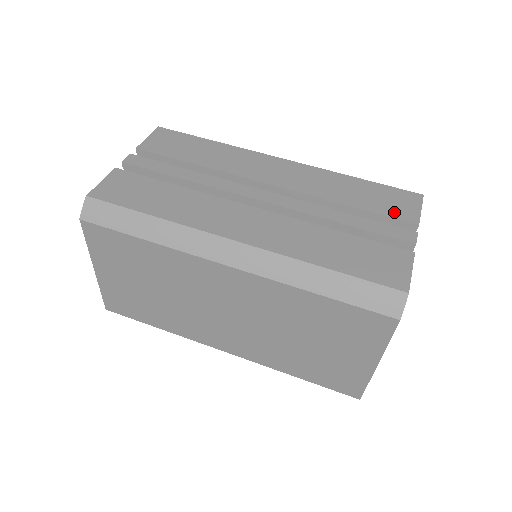
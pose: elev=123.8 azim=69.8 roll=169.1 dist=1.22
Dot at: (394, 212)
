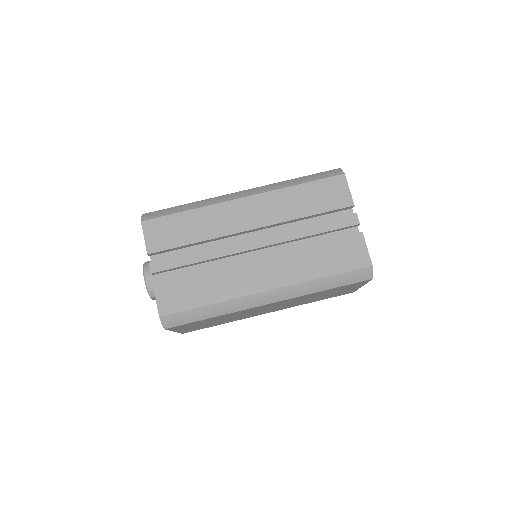
Dot at: (336, 204)
